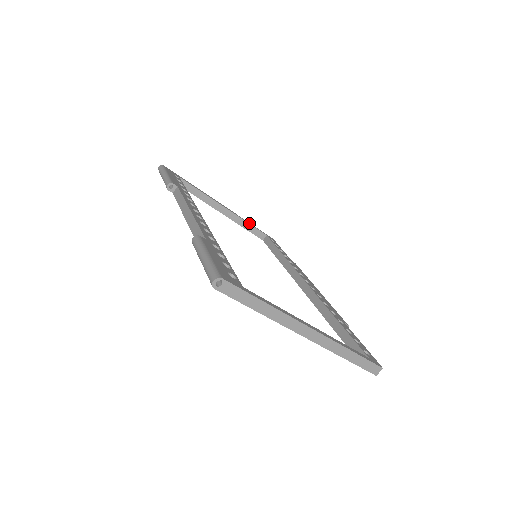
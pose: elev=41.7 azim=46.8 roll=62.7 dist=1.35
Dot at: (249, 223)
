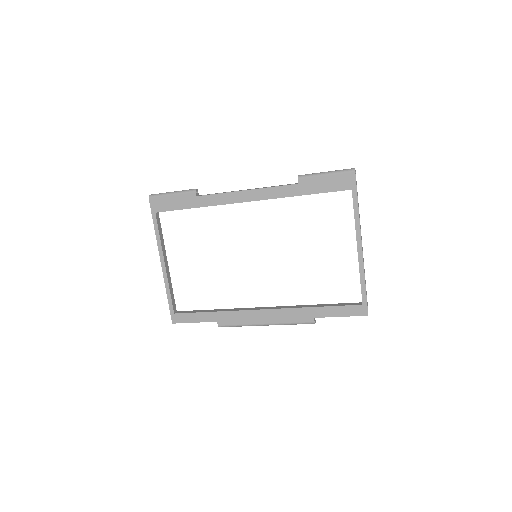
Dot at: (172, 290)
